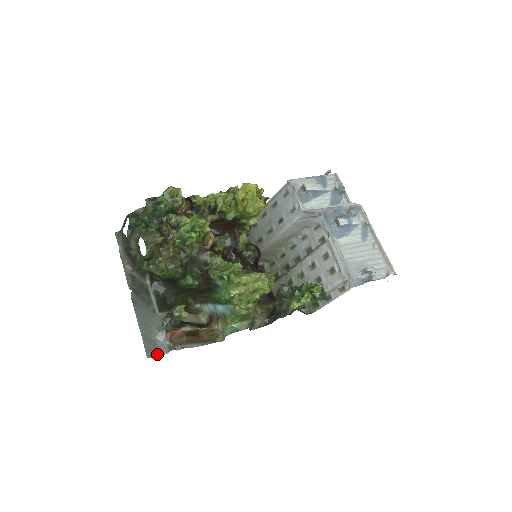
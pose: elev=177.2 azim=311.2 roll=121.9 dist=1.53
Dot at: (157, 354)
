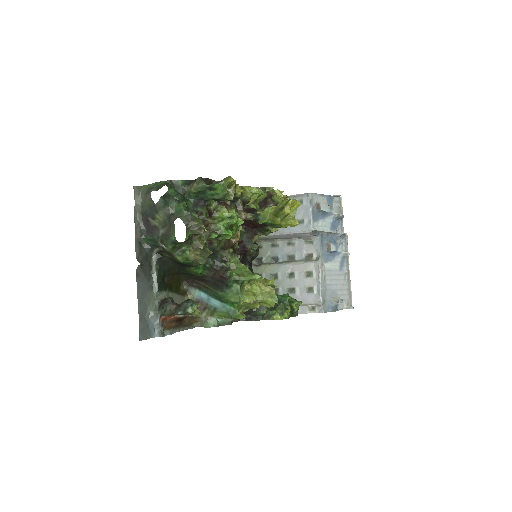
Dot at: (147, 337)
